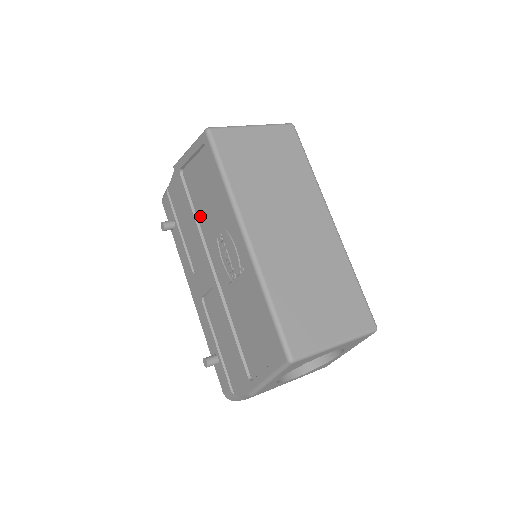
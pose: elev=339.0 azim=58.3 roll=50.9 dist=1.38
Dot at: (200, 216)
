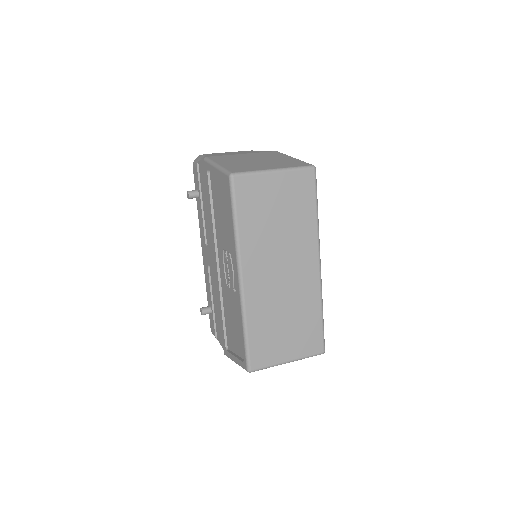
Dot at: (216, 219)
